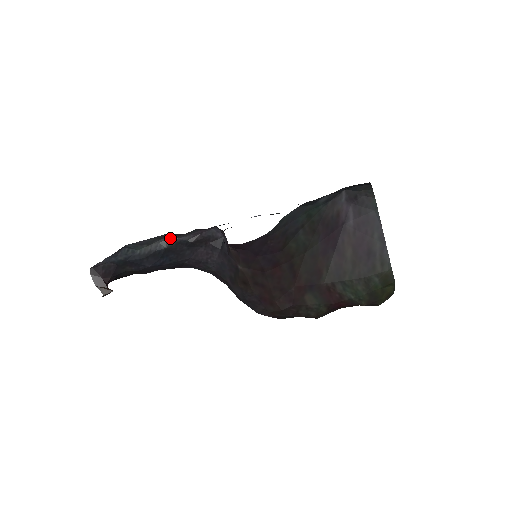
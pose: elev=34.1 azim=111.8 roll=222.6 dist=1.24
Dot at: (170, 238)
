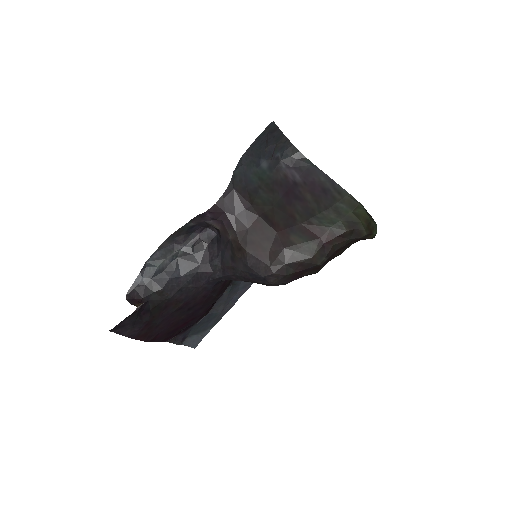
Dot at: (178, 250)
